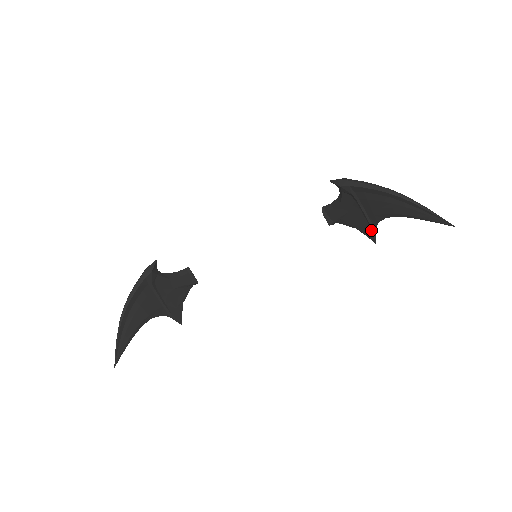
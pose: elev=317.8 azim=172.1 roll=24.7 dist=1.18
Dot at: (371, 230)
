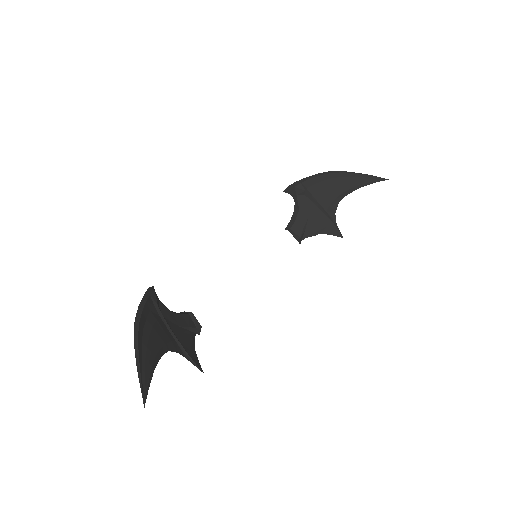
Dot at: (333, 224)
